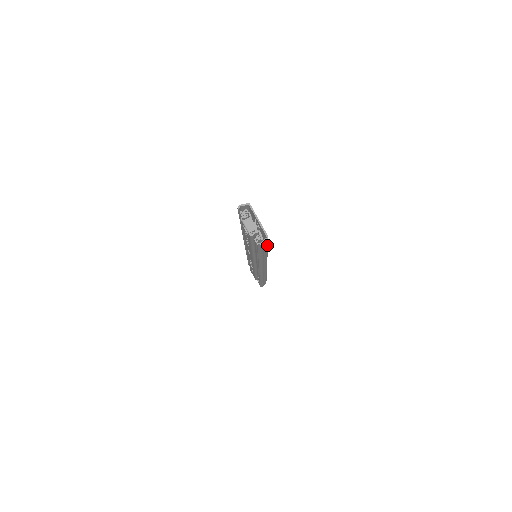
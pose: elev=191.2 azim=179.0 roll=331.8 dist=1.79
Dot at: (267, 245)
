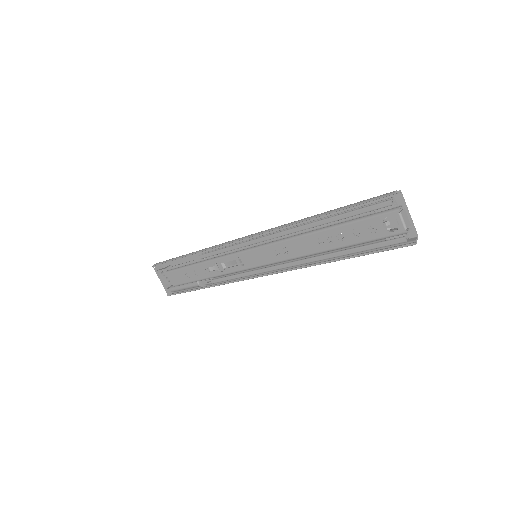
Dot at: occluded
